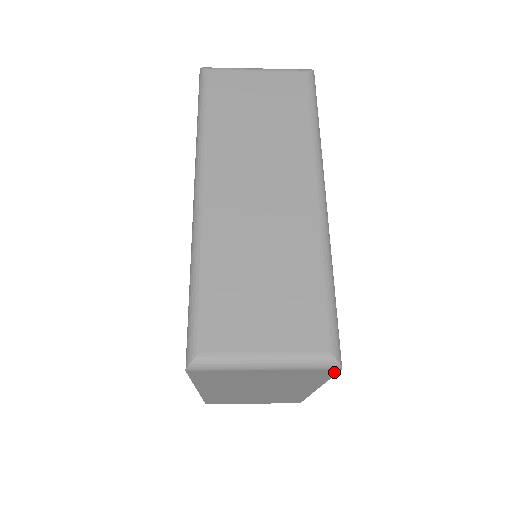
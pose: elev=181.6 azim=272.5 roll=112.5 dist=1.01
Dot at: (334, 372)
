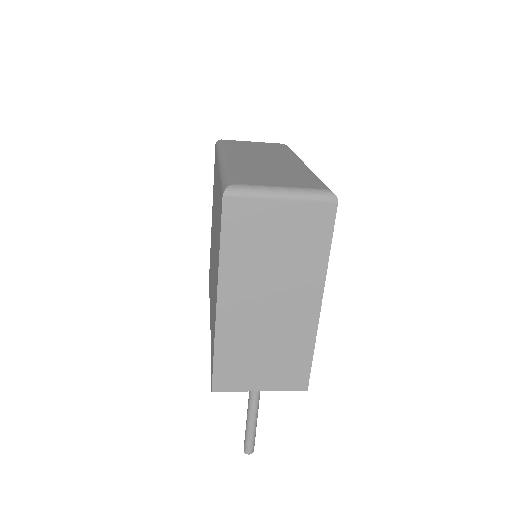
Dot at: (333, 215)
